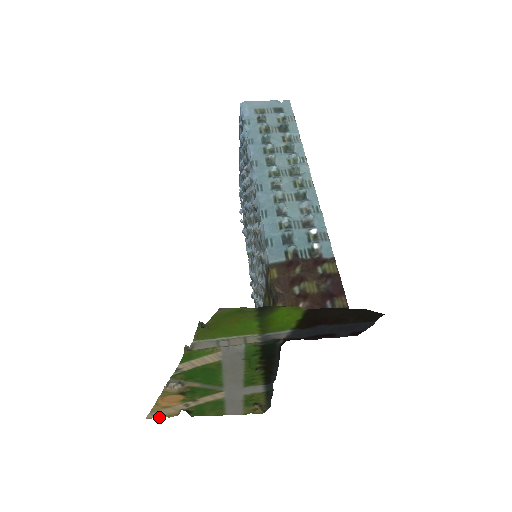
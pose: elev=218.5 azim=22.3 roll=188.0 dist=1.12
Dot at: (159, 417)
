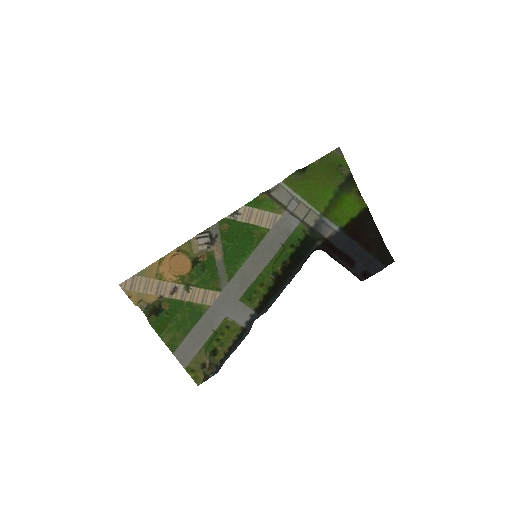
Dot at: (130, 294)
